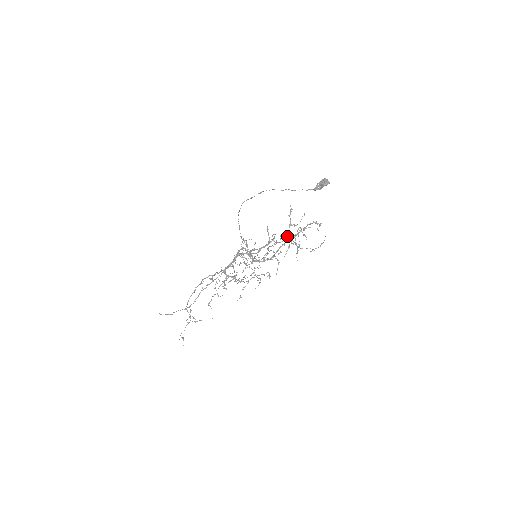
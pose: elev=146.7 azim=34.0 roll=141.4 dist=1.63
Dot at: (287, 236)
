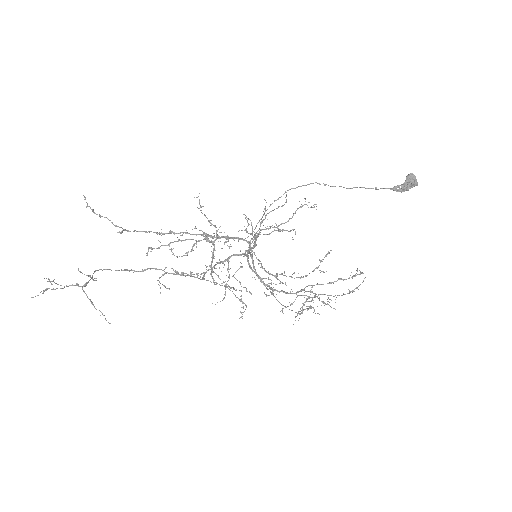
Dot at: occluded
